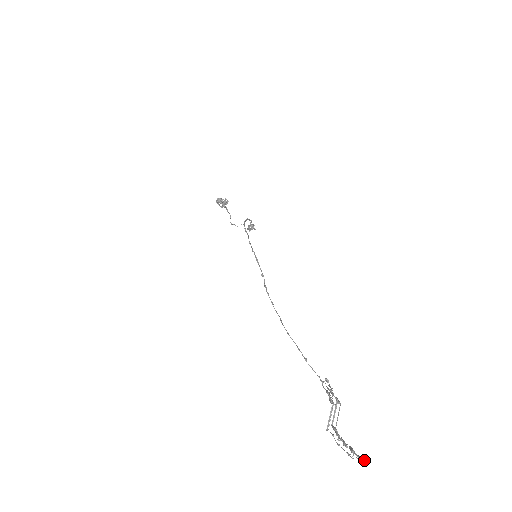
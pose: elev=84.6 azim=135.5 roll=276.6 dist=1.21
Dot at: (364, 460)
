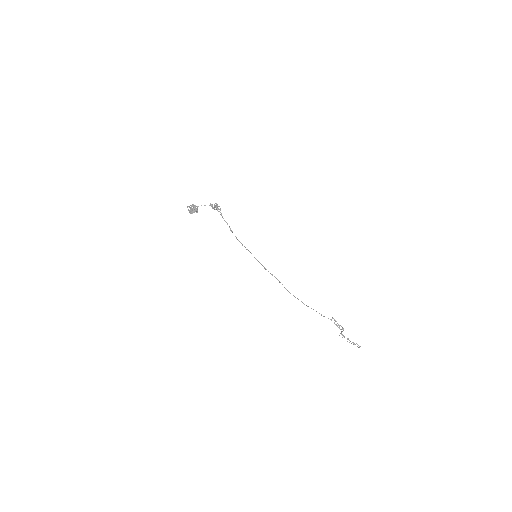
Dot at: occluded
